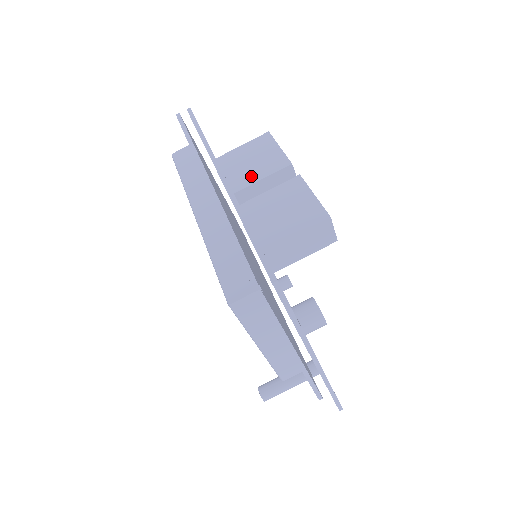
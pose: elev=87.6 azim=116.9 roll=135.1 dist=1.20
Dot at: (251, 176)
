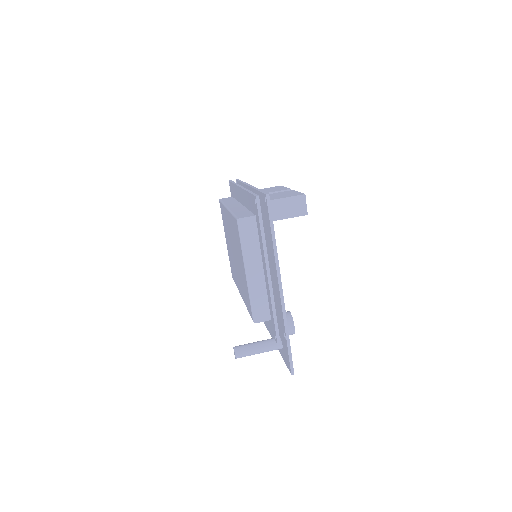
Dot at: (266, 192)
